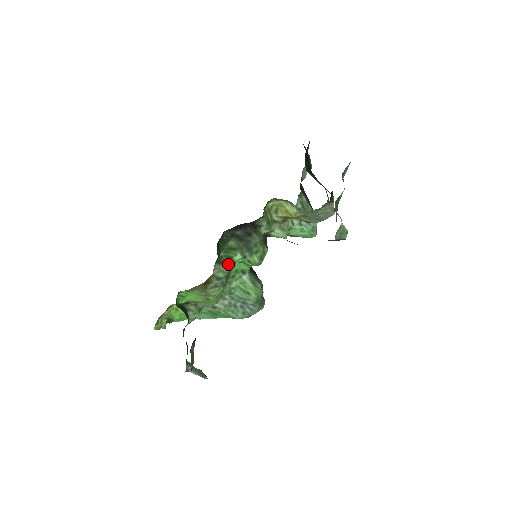
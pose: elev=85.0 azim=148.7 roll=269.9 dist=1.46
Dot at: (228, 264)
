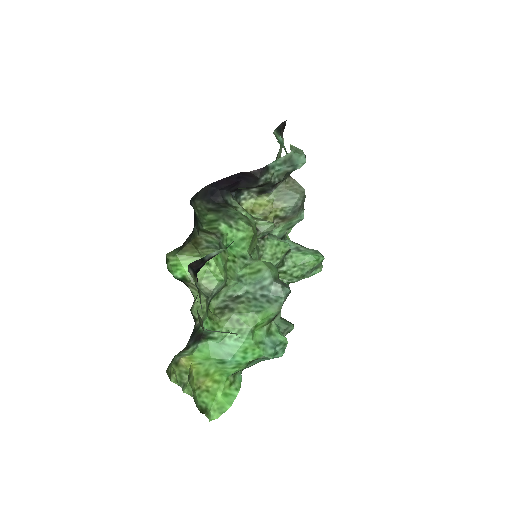
Dot at: (216, 235)
